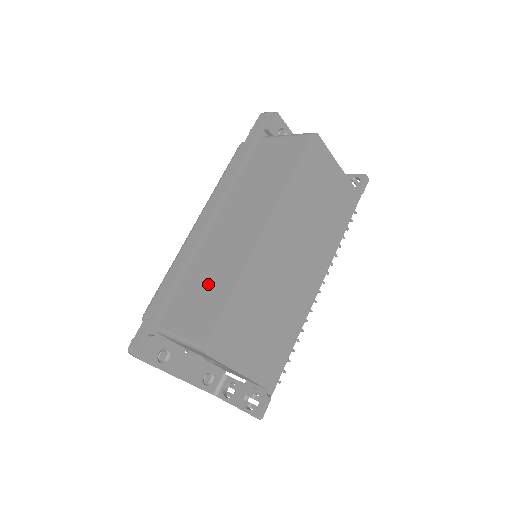
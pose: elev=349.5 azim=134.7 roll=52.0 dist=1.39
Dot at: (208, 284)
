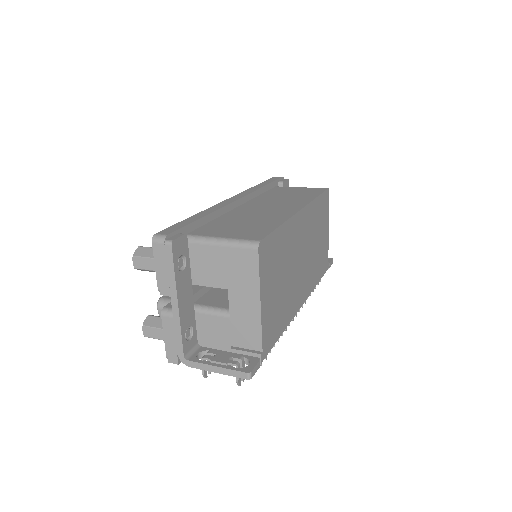
Dot at: (249, 221)
